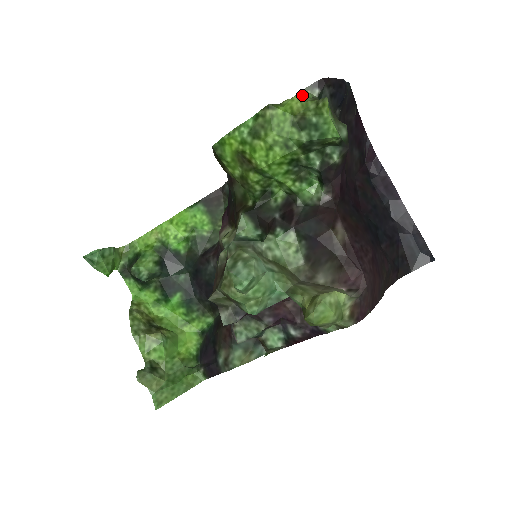
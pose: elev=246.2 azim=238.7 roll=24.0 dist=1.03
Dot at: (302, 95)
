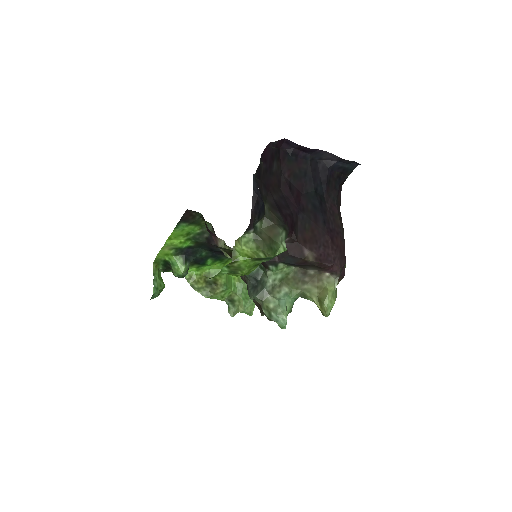
Dot at: (245, 242)
